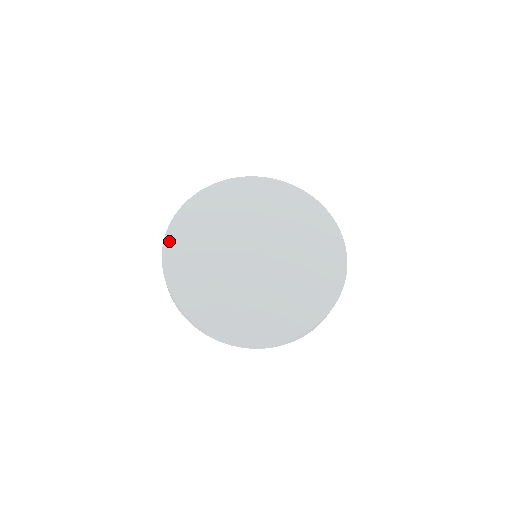
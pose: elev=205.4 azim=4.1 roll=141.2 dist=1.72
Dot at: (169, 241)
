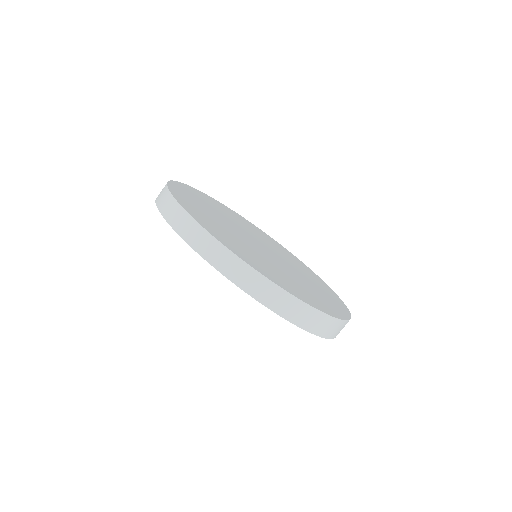
Dot at: (176, 184)
